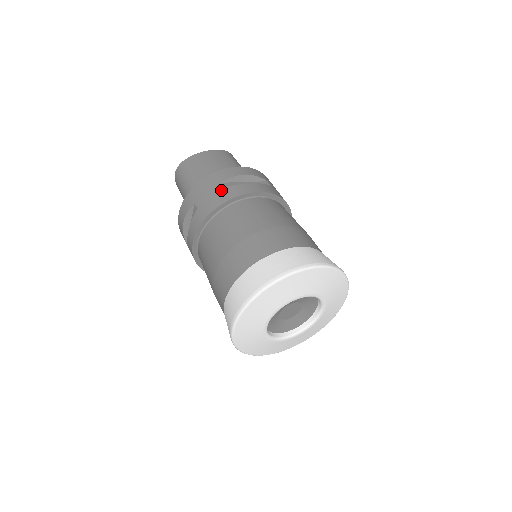
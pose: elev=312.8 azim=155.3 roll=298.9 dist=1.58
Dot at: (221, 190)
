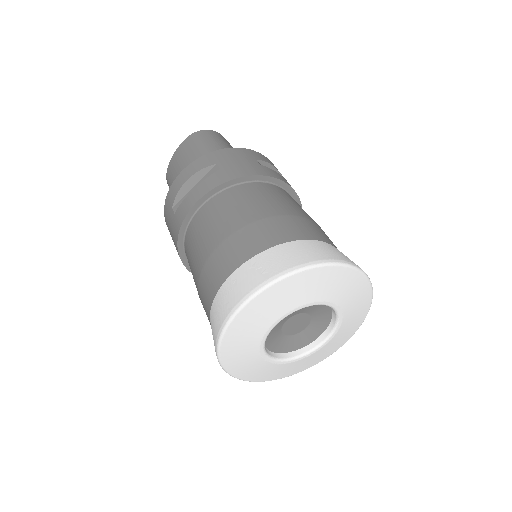
Dot at: (173, 219)
